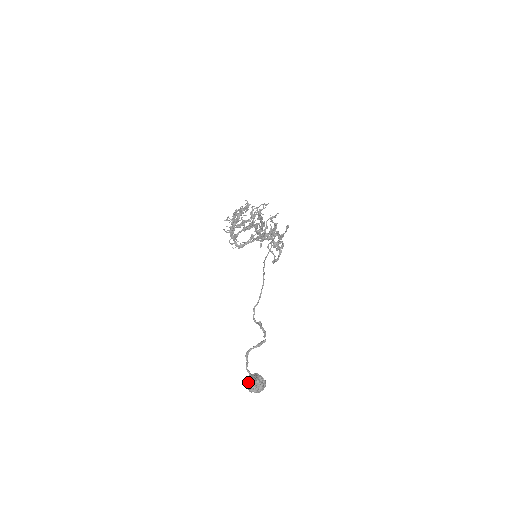
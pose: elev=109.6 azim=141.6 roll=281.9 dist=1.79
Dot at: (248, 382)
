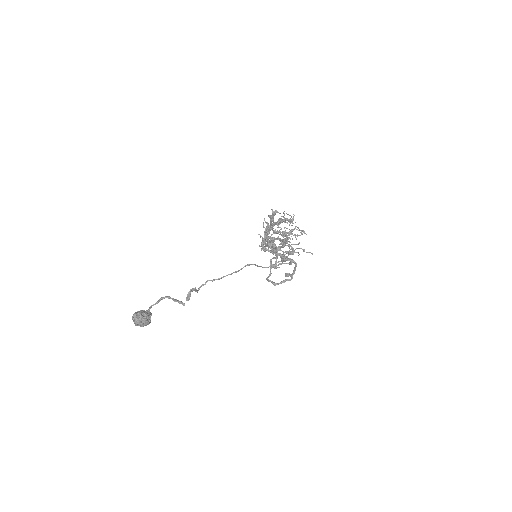
Dot at: occluded
